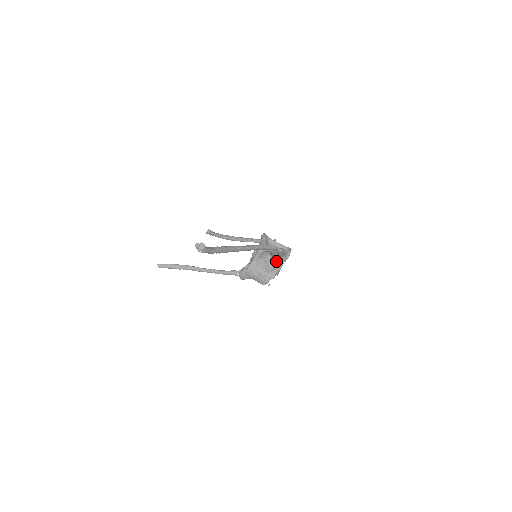
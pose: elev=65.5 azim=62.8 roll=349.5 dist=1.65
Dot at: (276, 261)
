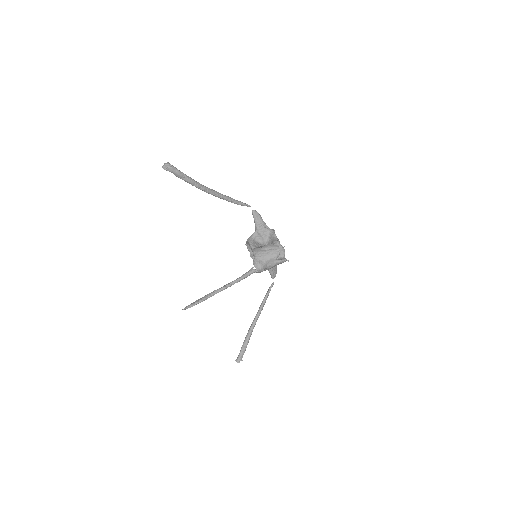
Dot at: (269, 239)
